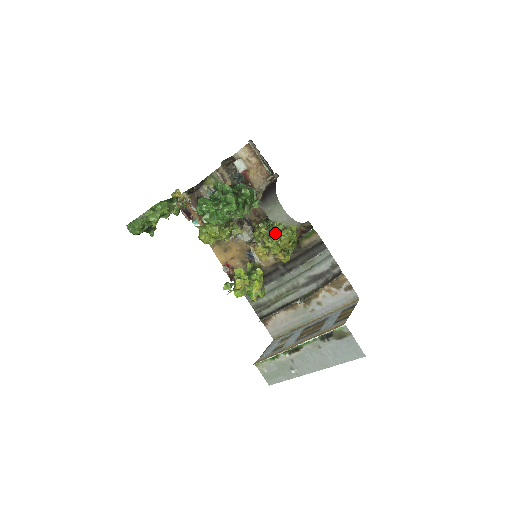
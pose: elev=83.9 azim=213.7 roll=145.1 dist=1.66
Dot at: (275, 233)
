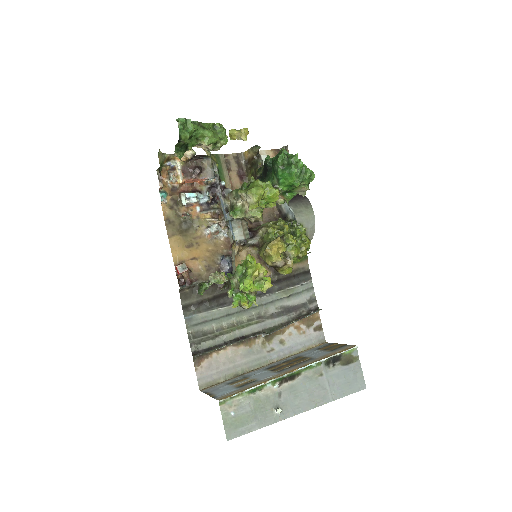
Dot at: (300, 234)
